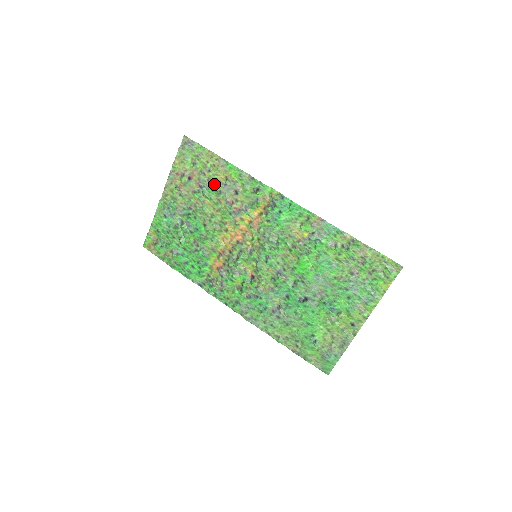
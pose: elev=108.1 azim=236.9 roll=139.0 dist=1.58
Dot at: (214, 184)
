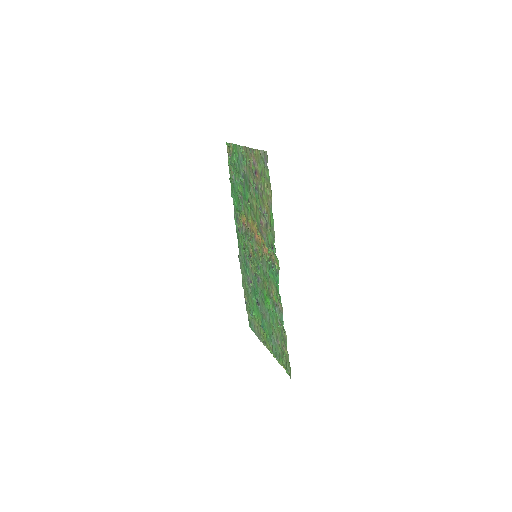
Dot at: (262, 201)
